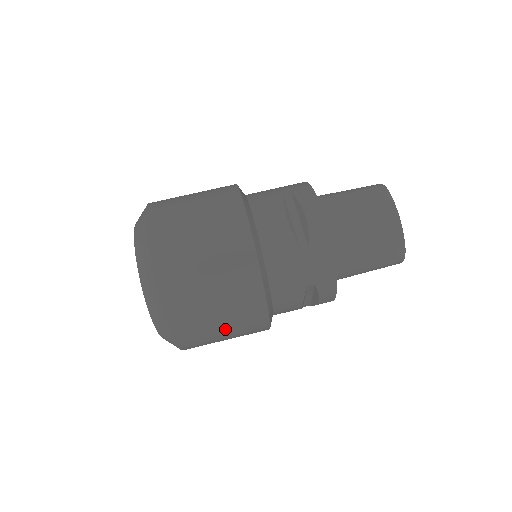
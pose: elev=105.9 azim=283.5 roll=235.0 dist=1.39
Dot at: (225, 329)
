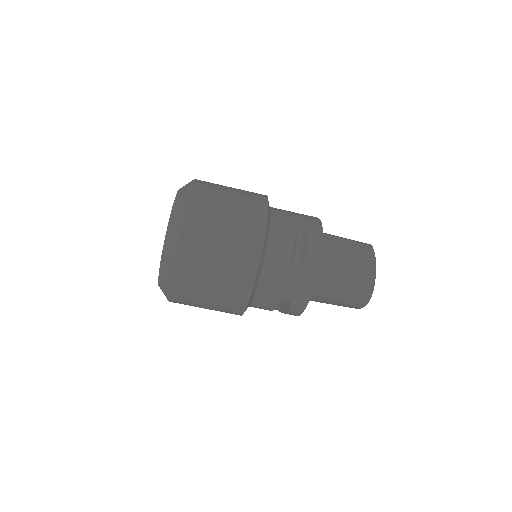
Dot at: occluded
